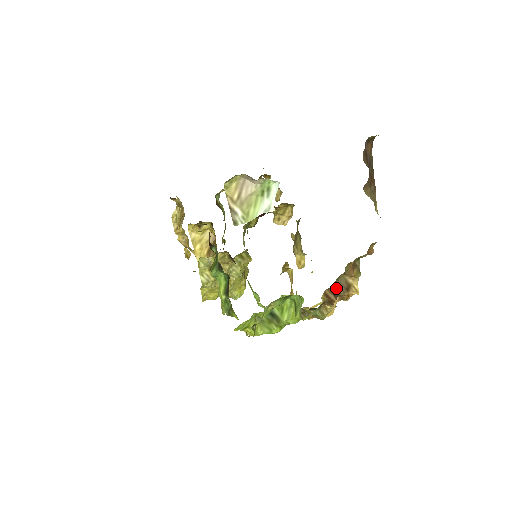
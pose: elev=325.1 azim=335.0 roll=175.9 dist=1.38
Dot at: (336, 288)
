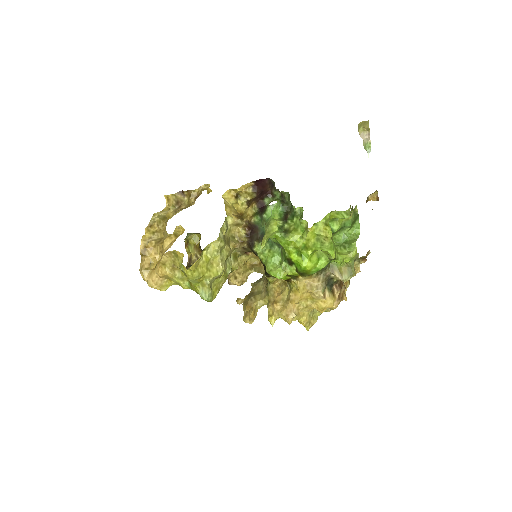
Dot at: occluded
